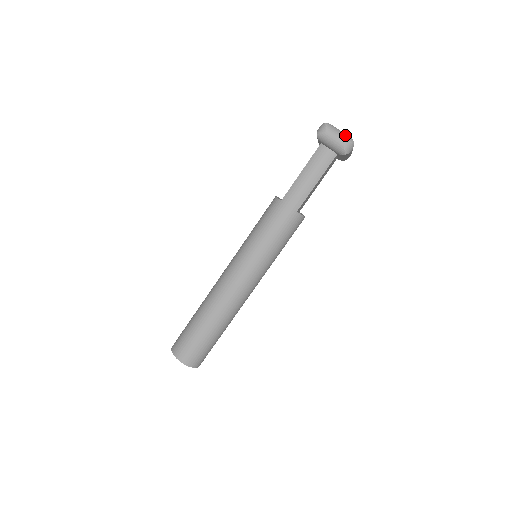
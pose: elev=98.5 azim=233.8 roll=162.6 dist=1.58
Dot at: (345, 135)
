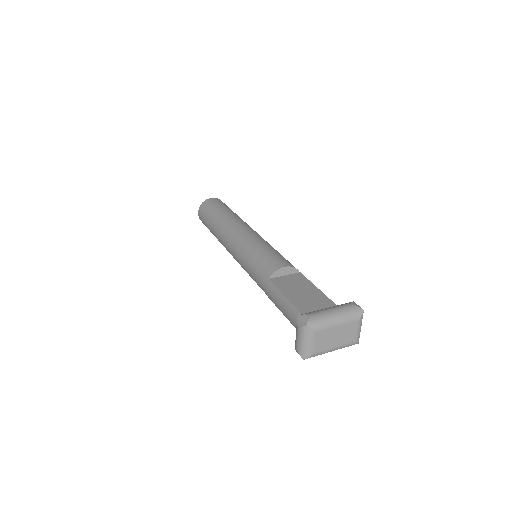
Dot at: (307, 349)
